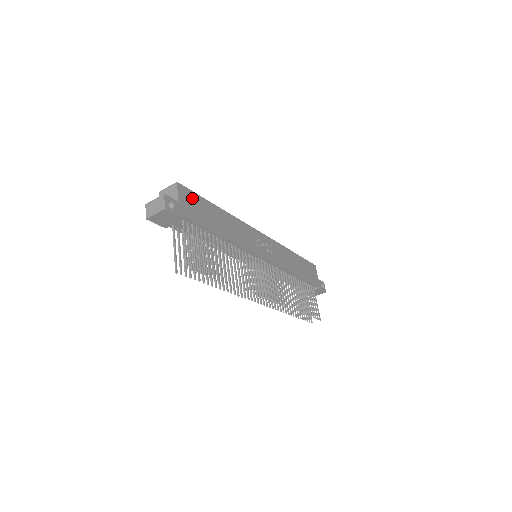
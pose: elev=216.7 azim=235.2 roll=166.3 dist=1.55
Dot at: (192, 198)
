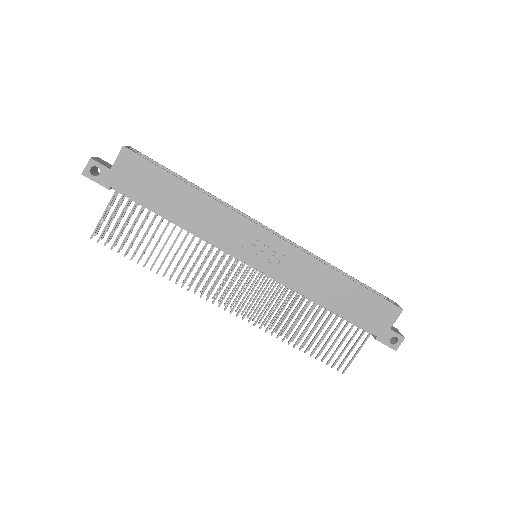
Dot at: (141, 168)
